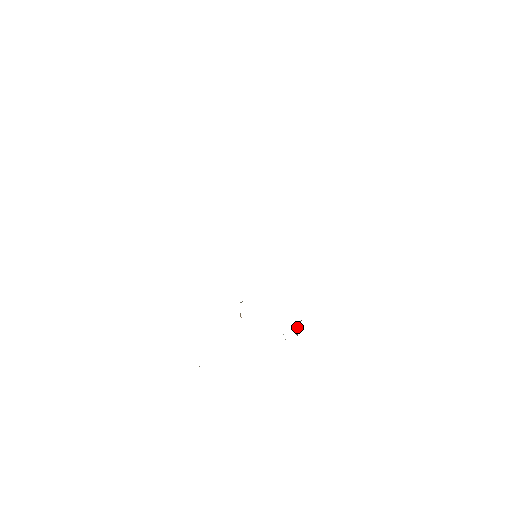
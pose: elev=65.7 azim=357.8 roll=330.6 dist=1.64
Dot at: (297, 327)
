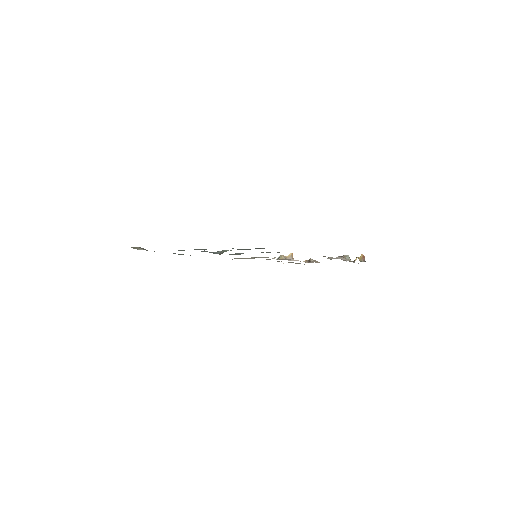
Dot at: (359, 257)
